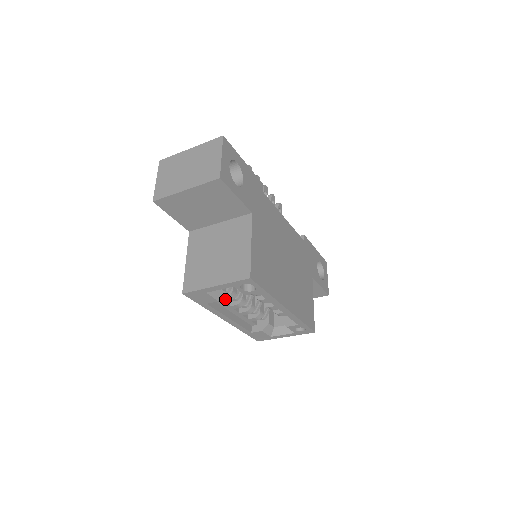
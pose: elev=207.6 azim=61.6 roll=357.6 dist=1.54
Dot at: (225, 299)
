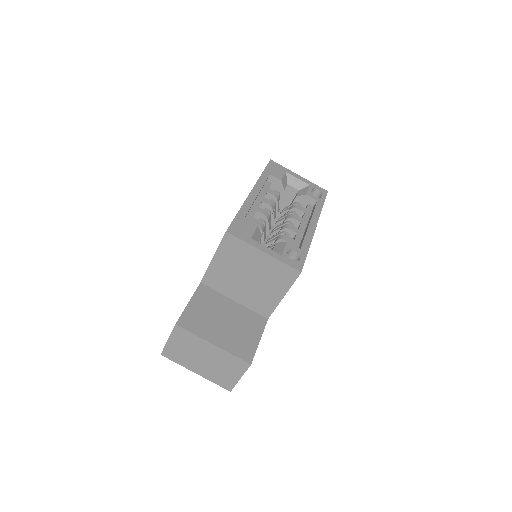
Dot at: (273, 192)
